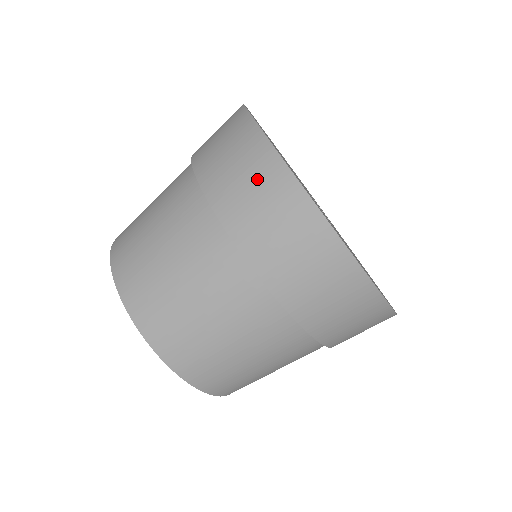
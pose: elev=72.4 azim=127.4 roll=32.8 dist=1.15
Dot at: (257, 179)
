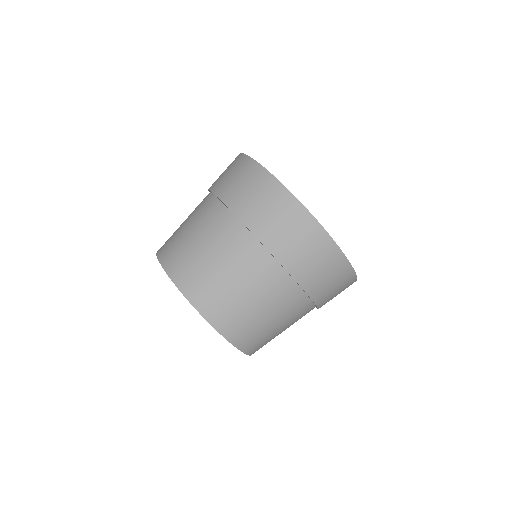
Dot at: (300, 232)
